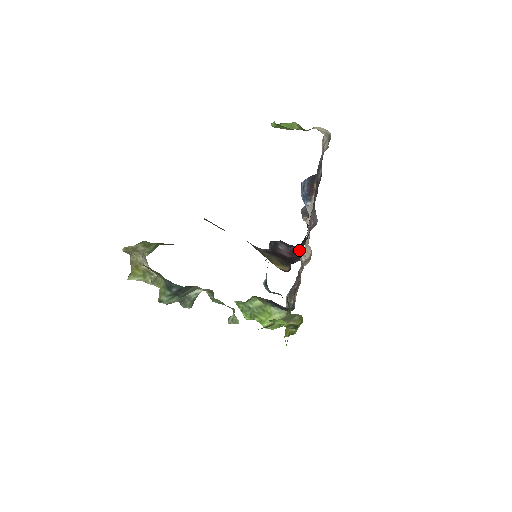
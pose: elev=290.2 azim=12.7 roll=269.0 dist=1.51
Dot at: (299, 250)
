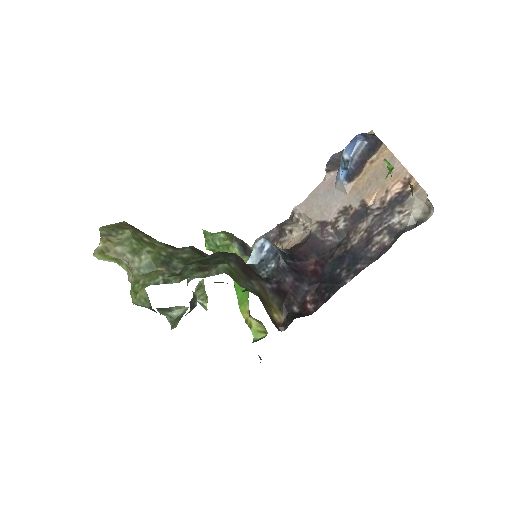
Dot at: (303, 292)
